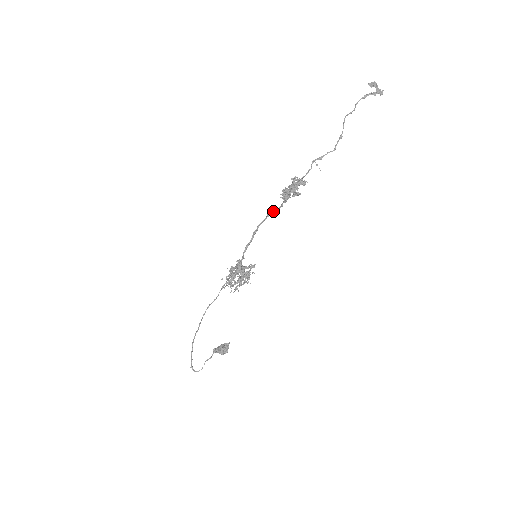
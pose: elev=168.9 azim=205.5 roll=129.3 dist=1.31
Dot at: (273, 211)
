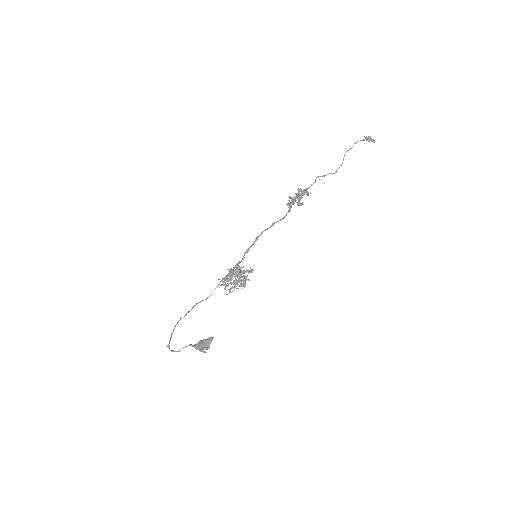
Dot at: (278, 221)
